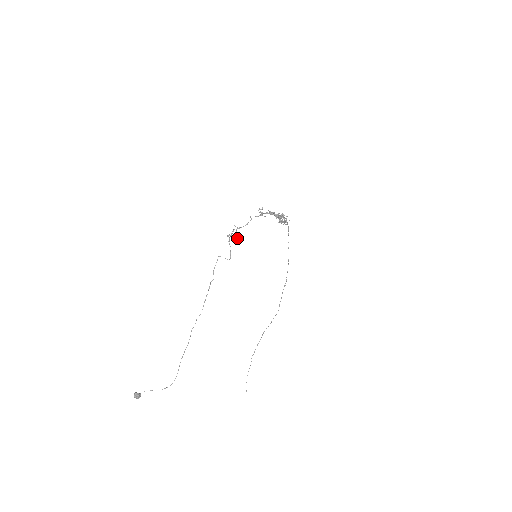
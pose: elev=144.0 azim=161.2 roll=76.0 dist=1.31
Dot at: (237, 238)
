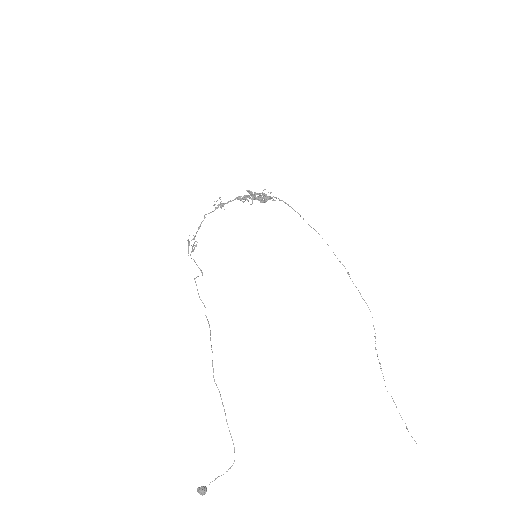
Dot at: (193, 246)
